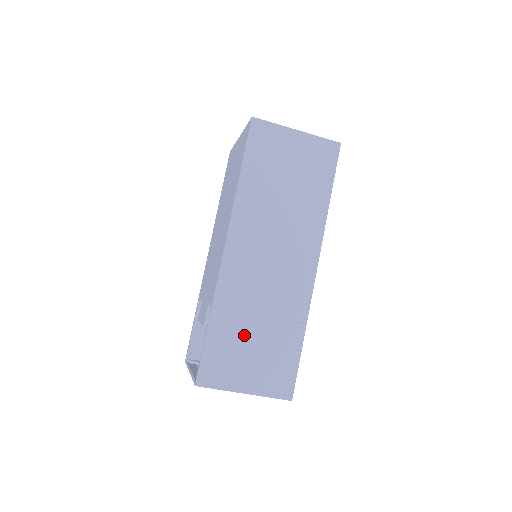
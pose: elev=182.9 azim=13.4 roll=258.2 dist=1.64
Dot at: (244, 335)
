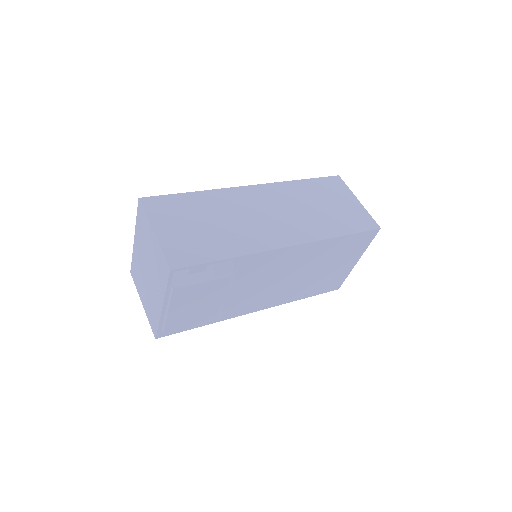
Dot at: (200, 216)
